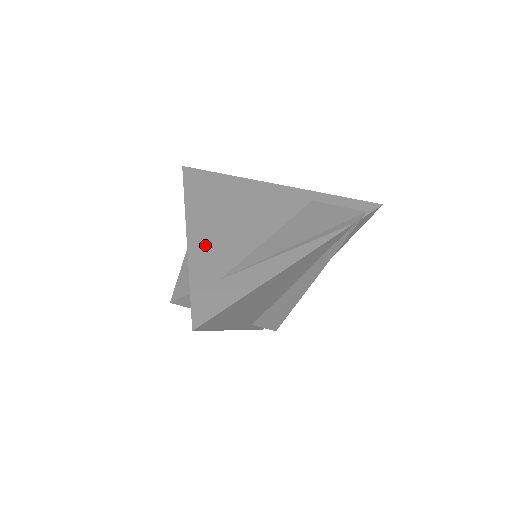
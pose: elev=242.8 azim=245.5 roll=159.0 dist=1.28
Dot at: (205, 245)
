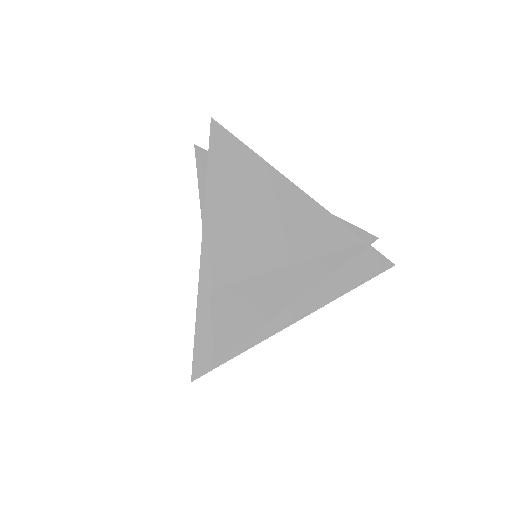
Dot at: occluded
